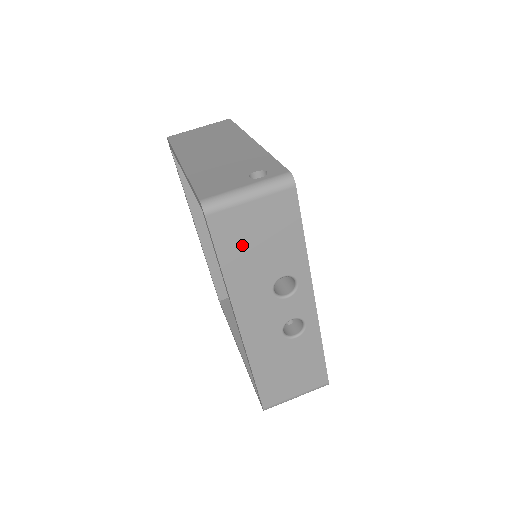
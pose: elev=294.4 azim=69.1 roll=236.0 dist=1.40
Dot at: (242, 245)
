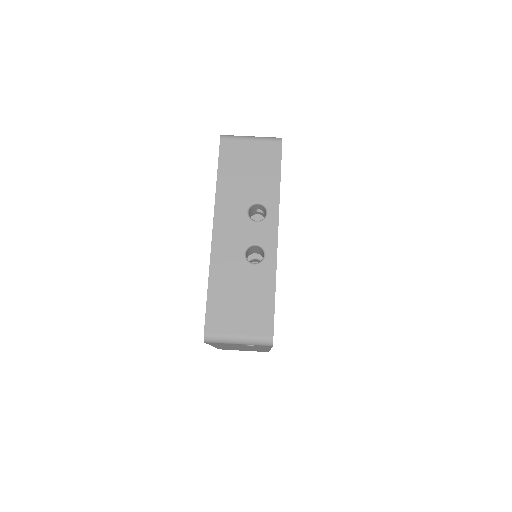
Dot at: (236, 167)
